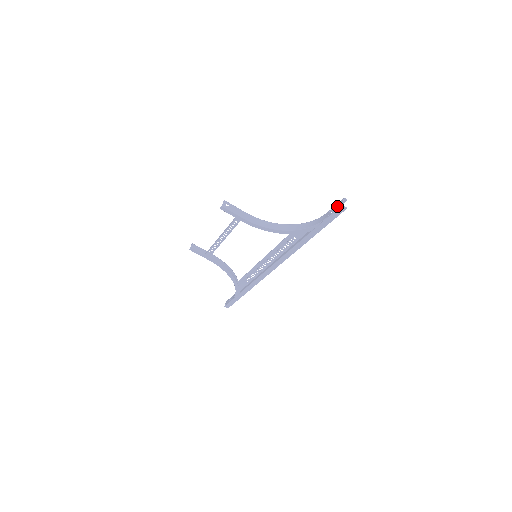
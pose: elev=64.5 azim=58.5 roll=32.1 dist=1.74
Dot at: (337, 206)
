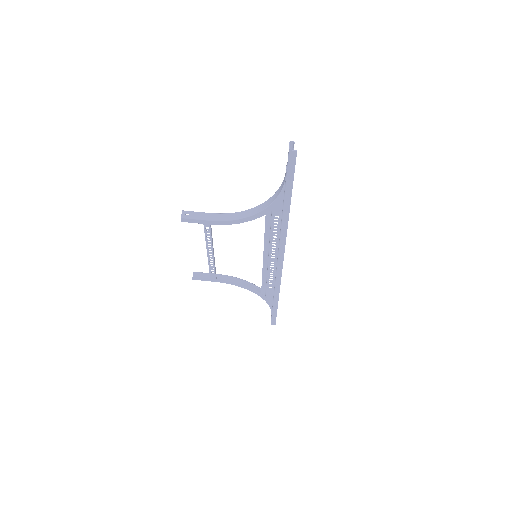
Dot at: occluded
